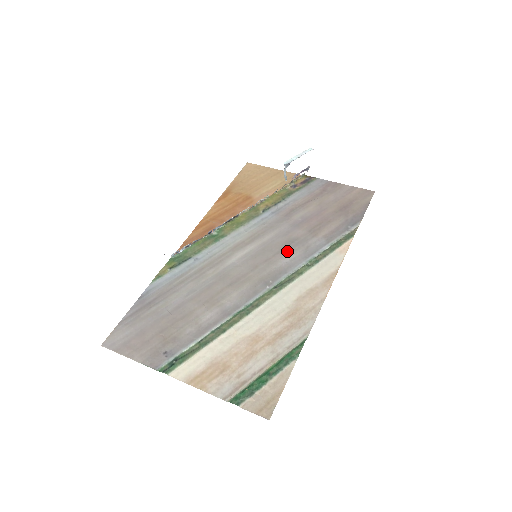
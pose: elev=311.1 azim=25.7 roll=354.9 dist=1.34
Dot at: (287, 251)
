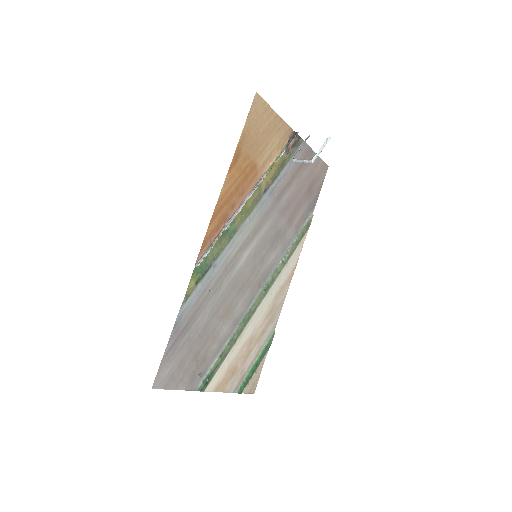
Dot at: (274, 247)
